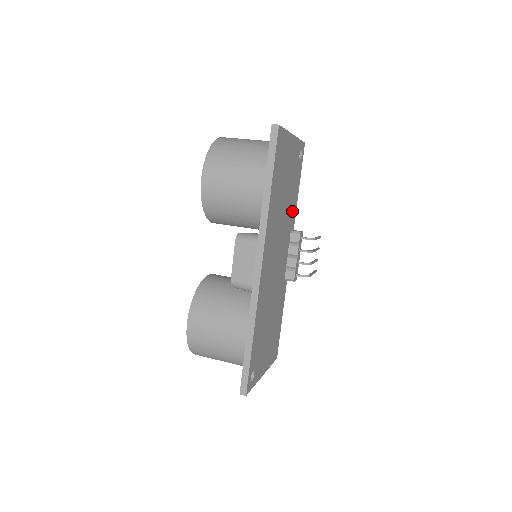
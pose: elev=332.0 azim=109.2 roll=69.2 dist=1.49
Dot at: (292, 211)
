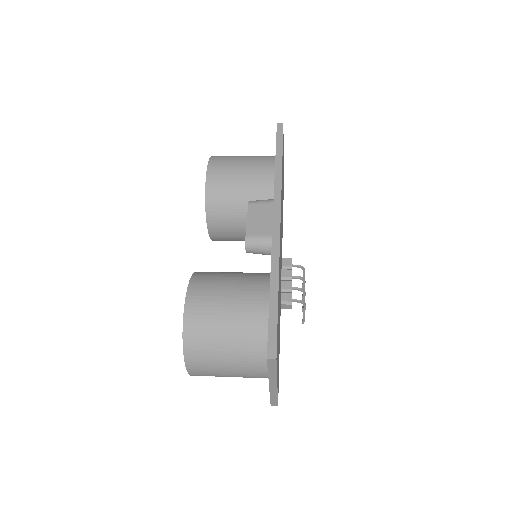
Dot at: occluded
